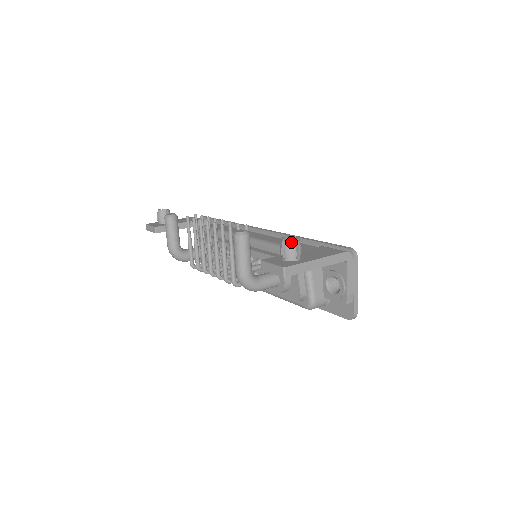
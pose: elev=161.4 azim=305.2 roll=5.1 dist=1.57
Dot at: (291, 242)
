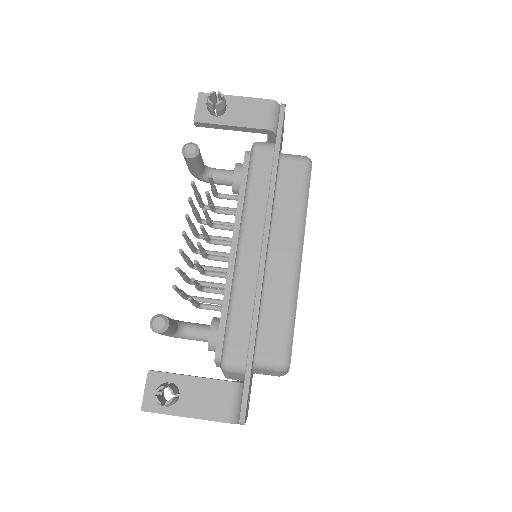
Dot at: (158, 403)
